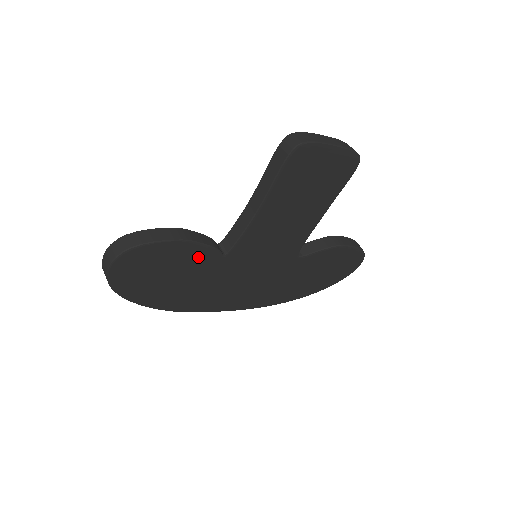
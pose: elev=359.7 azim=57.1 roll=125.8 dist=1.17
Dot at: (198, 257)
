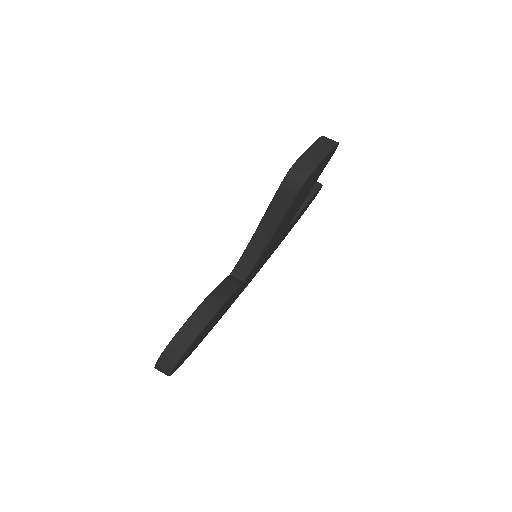
Dot at: occluded
